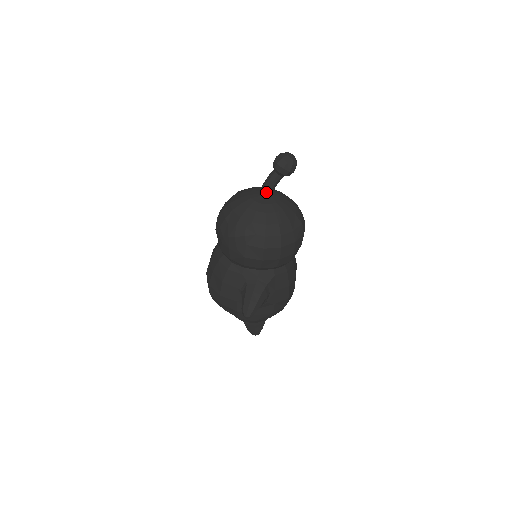
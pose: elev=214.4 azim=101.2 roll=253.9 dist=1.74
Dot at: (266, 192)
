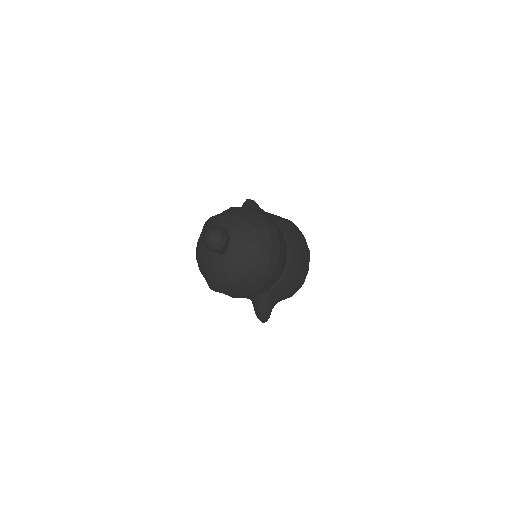
Dot at: (218, 253)
